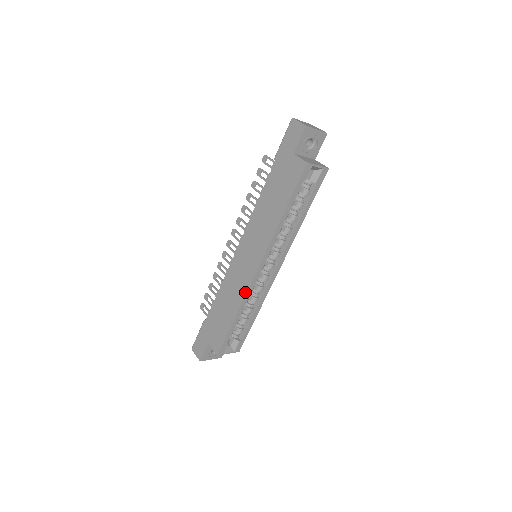
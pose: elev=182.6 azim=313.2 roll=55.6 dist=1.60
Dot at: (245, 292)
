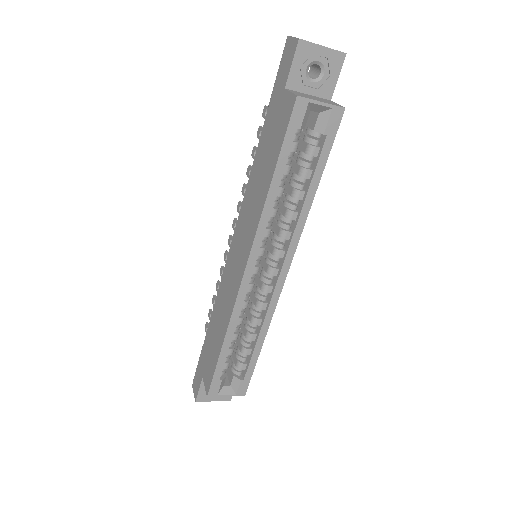
Dot at: (232, 307)
